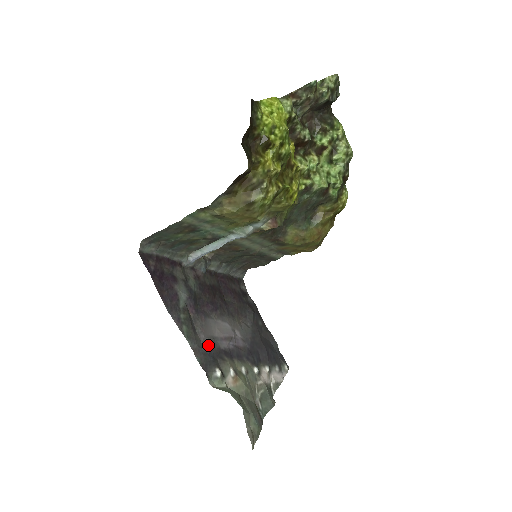
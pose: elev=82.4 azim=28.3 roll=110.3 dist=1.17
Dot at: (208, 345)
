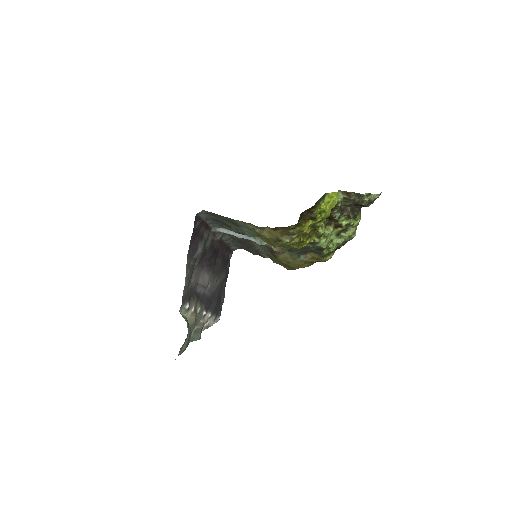
Dot at: (192, 286)
